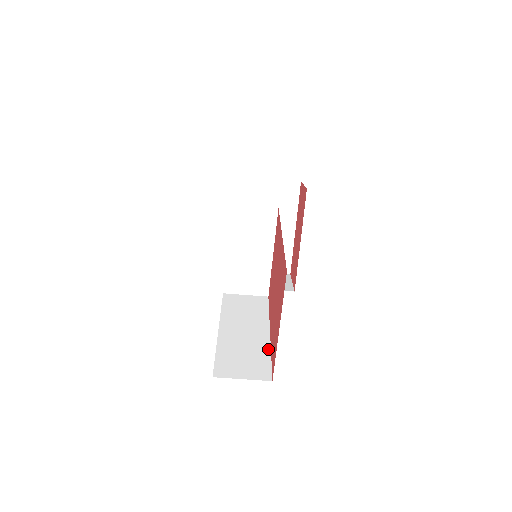
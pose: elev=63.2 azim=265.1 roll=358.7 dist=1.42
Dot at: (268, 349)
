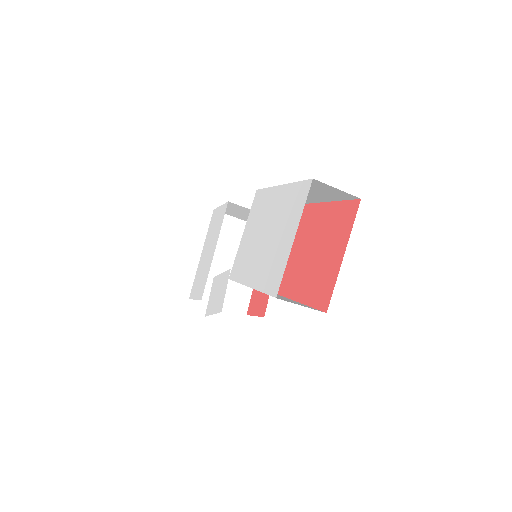
Dot at: (303, 304)
